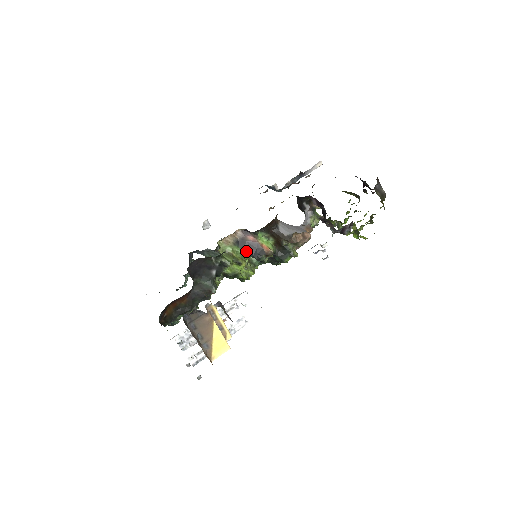
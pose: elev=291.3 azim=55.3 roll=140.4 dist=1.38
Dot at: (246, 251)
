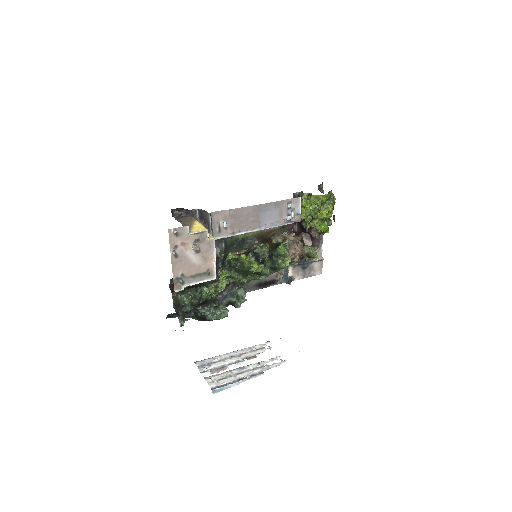
Dot at: (247, 254)
